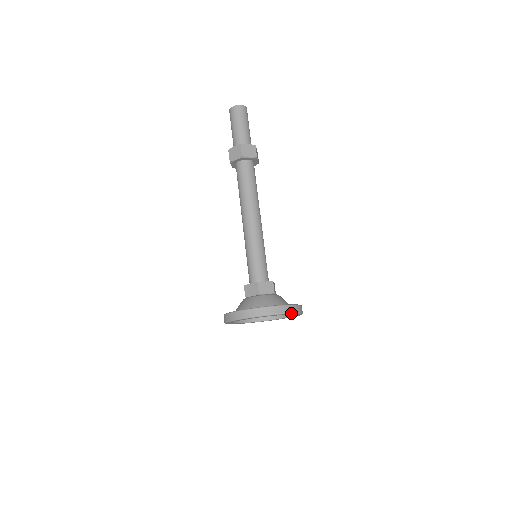
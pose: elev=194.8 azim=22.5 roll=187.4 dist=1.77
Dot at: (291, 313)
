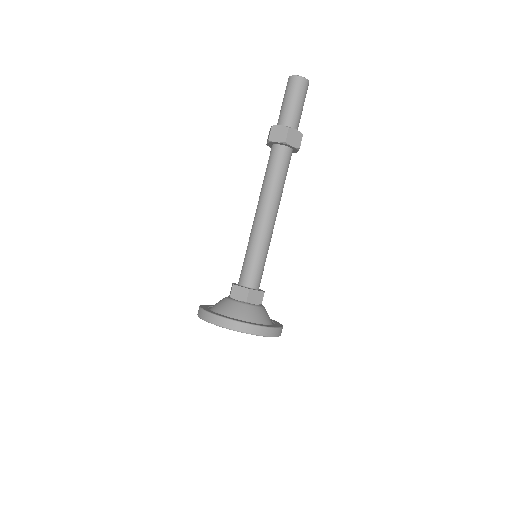
Dot at: (232, 329)
